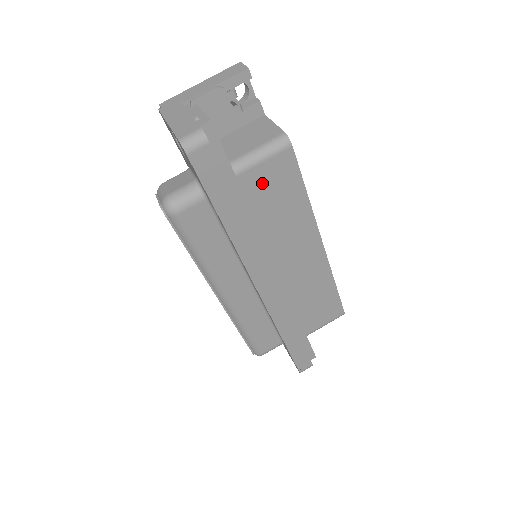
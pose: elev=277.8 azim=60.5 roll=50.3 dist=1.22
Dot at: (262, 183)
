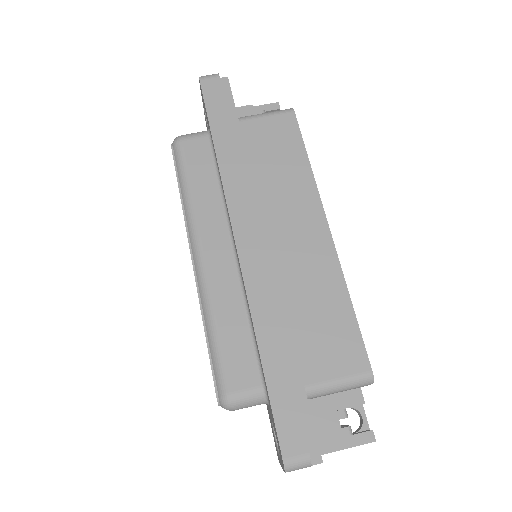
Dot at: (262, 135)
